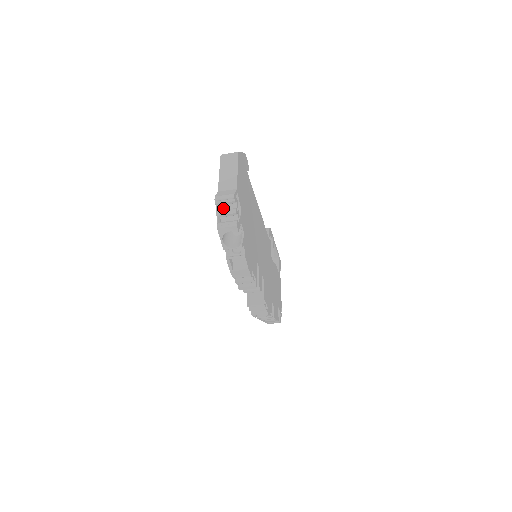
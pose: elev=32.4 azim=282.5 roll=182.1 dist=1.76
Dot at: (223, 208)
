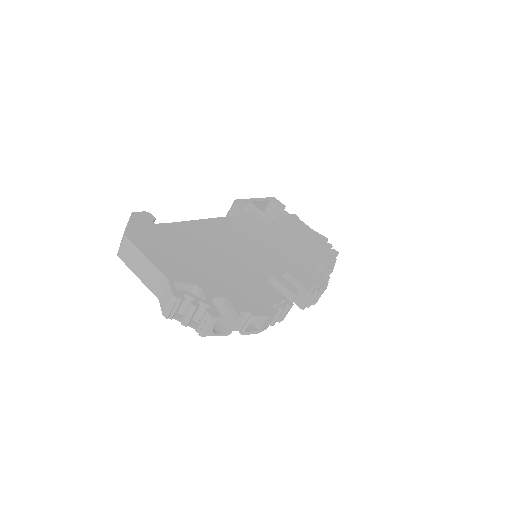
Dot at: (182, 310)
